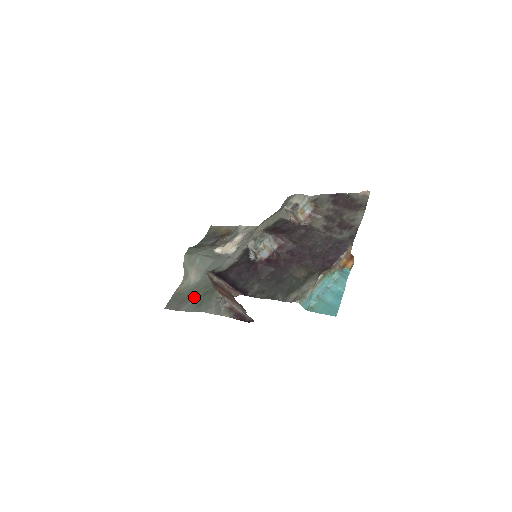
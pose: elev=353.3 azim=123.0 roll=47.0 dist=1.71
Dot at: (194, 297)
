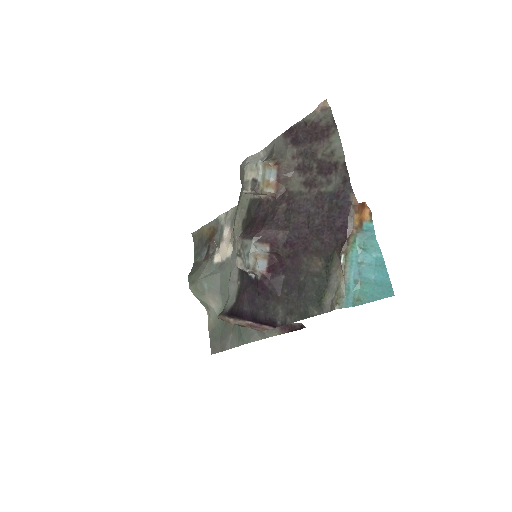
Dot at: (229, 328)
